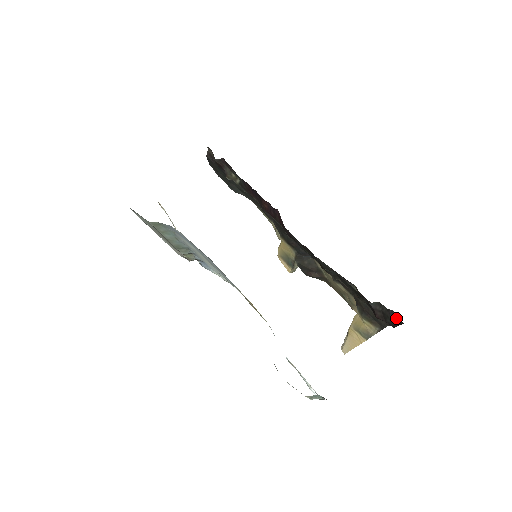
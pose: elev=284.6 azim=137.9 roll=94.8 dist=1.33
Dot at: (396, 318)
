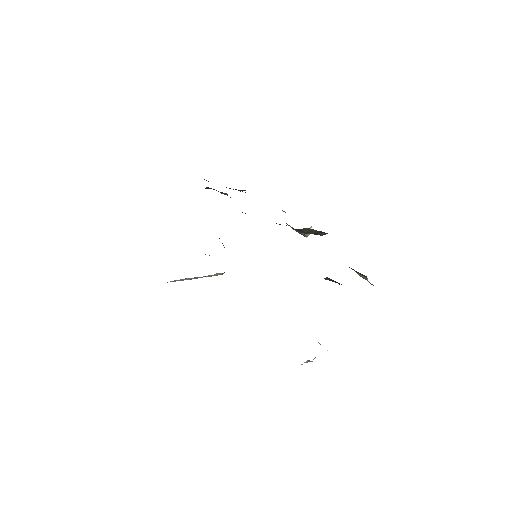
Dot at: occluded
